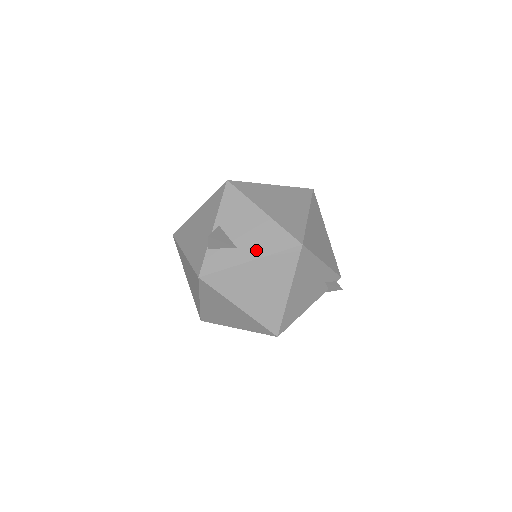
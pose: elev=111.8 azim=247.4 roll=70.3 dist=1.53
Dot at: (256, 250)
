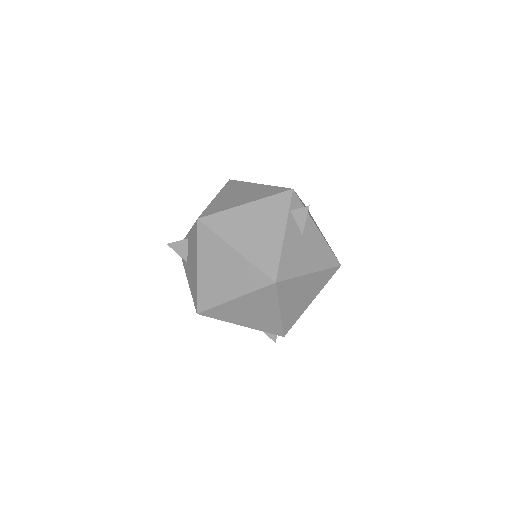
Dot at: (189, 279)
